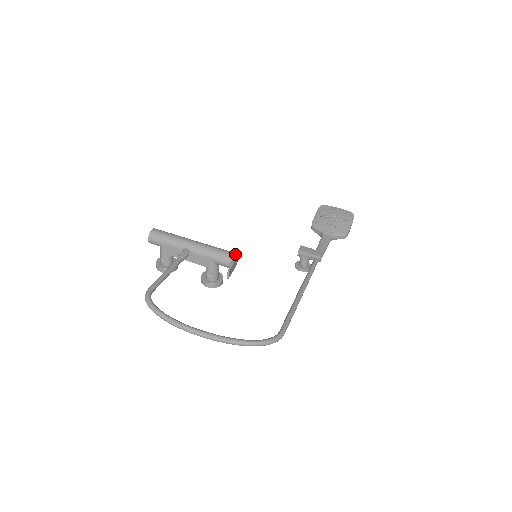
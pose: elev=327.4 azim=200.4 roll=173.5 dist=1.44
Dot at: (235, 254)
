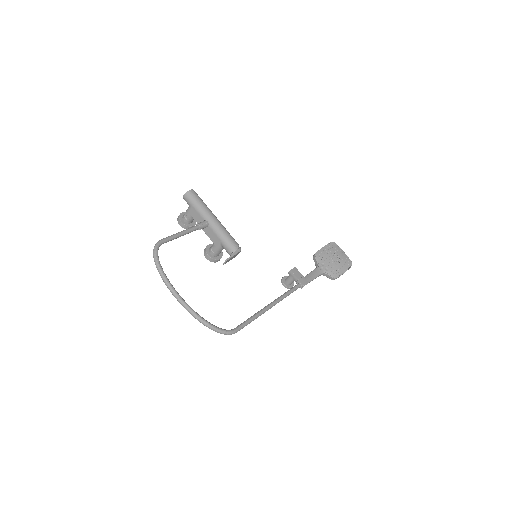
Dot at: (240, 248)
